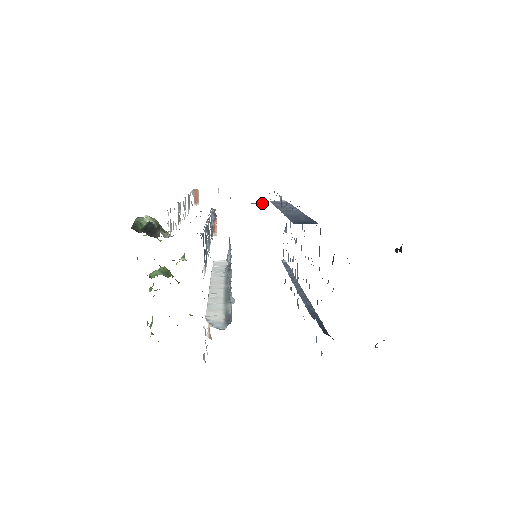
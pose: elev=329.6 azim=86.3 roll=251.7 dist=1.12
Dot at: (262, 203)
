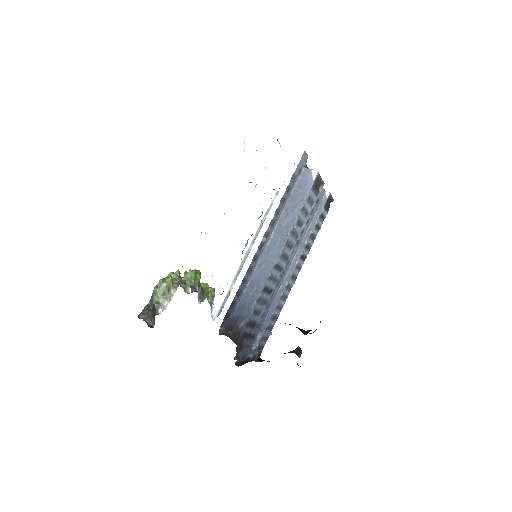
Dot at: occluded
